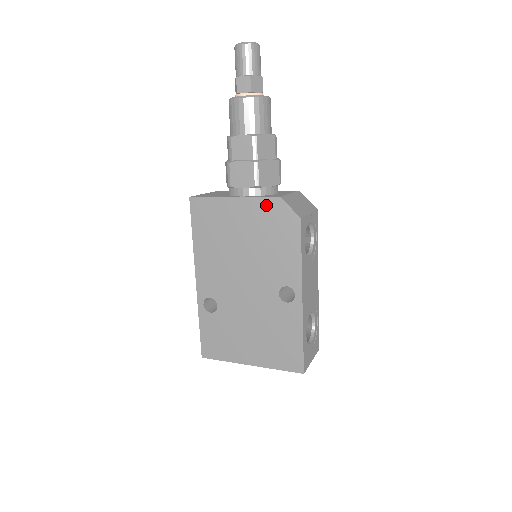
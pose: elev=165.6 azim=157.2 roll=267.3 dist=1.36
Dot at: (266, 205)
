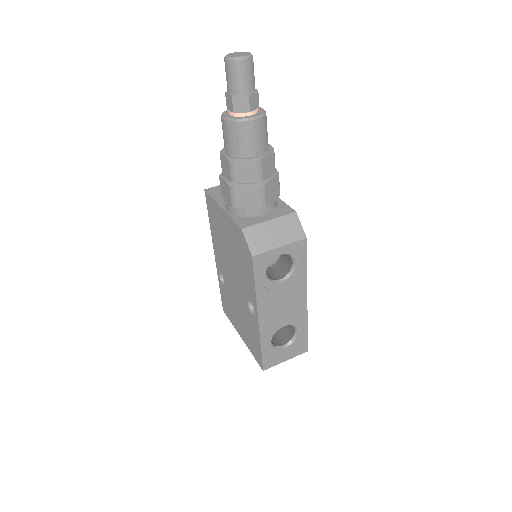
Dot at: (236, 229)
